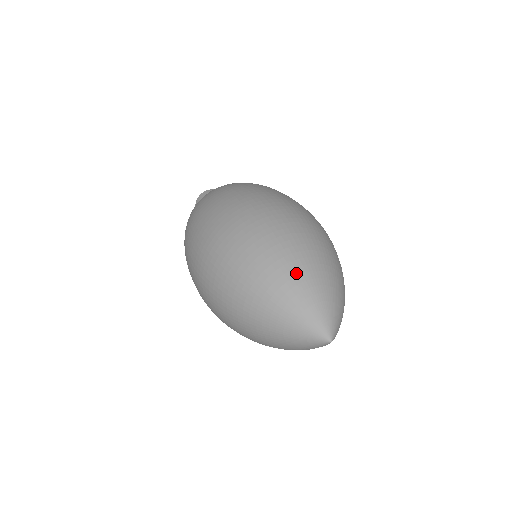
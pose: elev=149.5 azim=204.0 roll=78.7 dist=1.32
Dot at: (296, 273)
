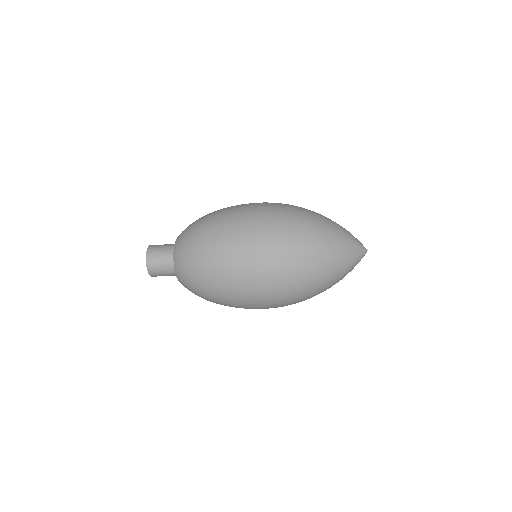
Dot at: occluded
